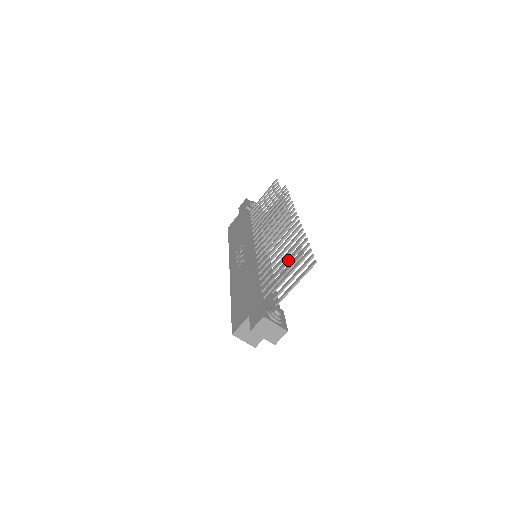
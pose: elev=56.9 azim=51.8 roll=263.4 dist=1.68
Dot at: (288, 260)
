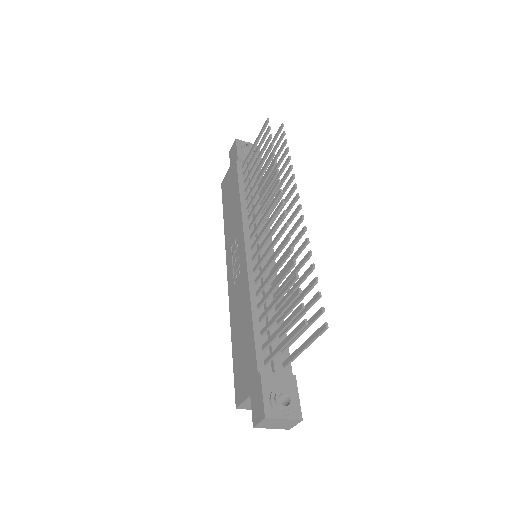
Dot at: (288, 320)
